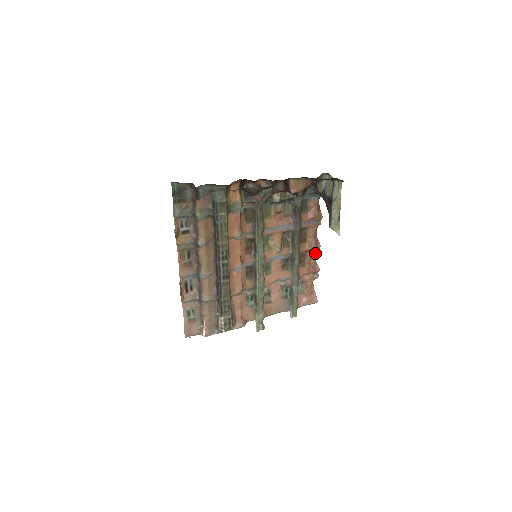
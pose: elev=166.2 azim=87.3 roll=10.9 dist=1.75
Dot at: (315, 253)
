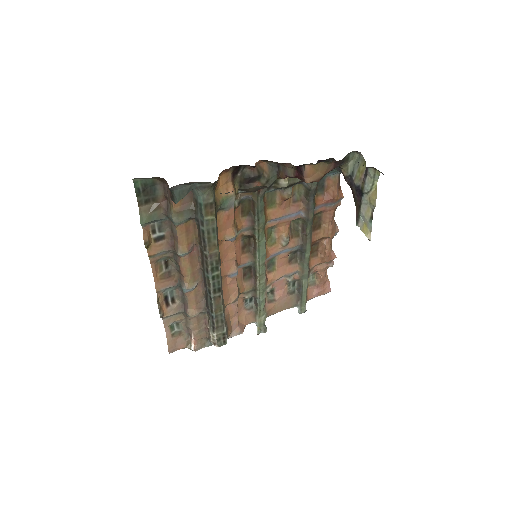
Dot at: (331, 239)
